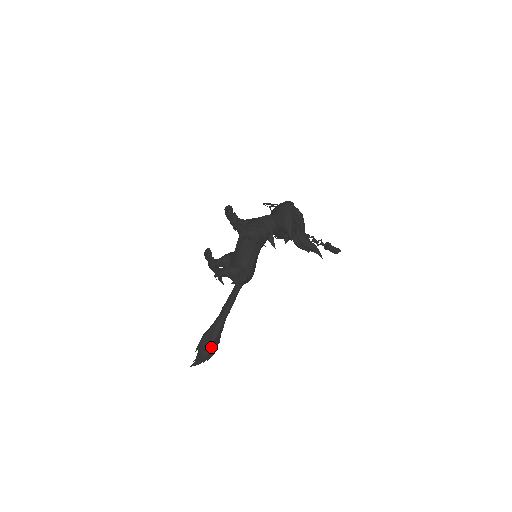
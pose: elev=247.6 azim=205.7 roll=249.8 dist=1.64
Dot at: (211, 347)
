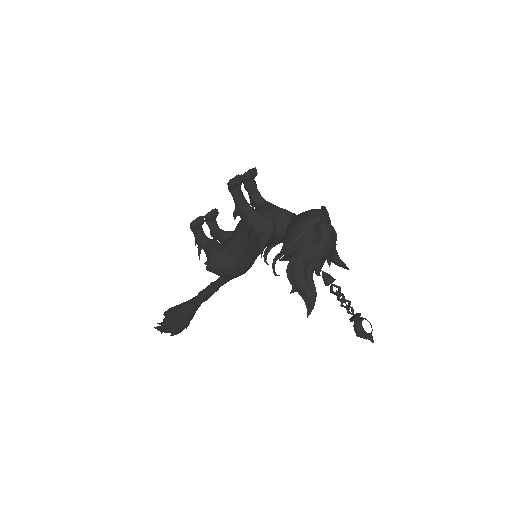
Dot at: (171, 322)
